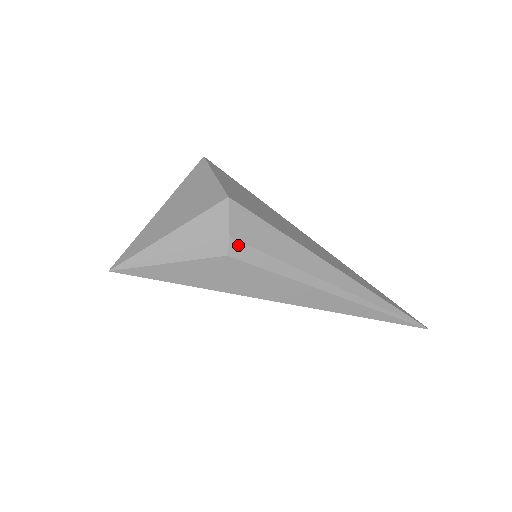
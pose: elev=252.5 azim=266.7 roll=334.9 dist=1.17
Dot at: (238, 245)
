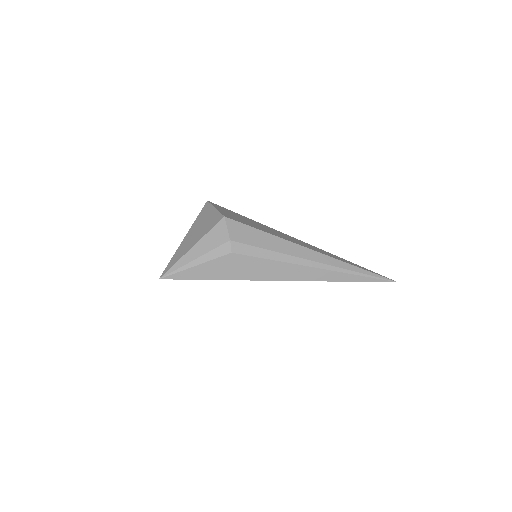
Dot at: (237, 245)
